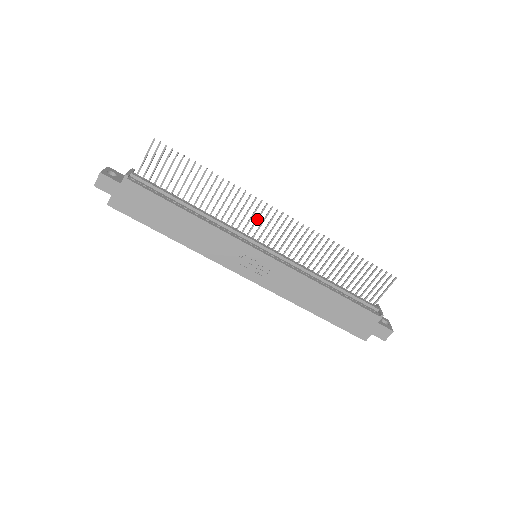
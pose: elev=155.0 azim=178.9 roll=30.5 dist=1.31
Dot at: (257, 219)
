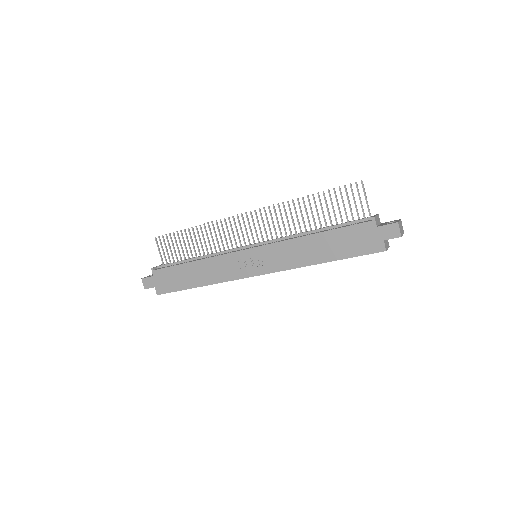
Dot at: (237, 231)
